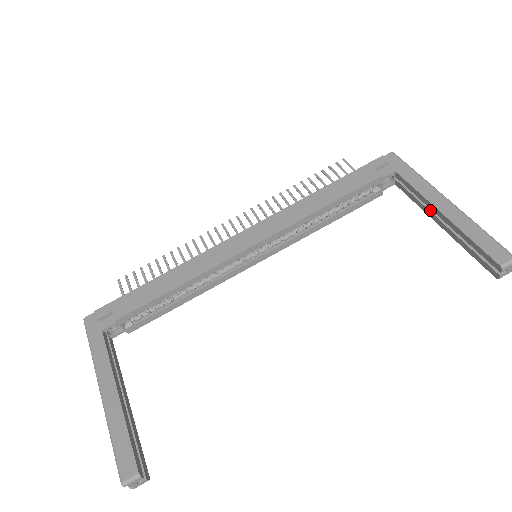
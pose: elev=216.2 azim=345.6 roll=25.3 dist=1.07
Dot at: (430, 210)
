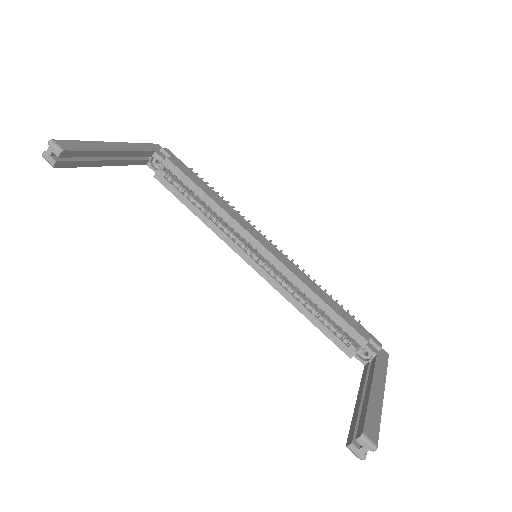
Dot at: (365, 386)
